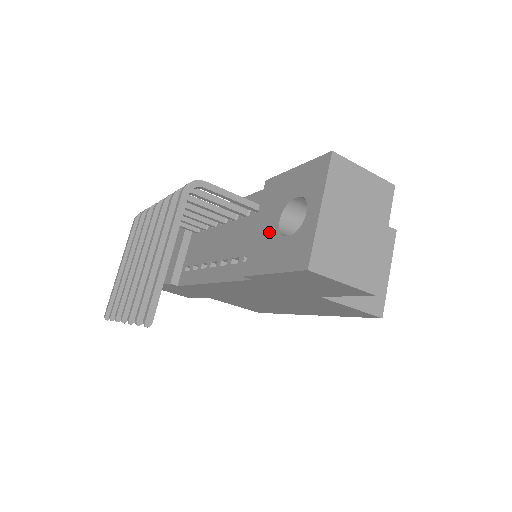
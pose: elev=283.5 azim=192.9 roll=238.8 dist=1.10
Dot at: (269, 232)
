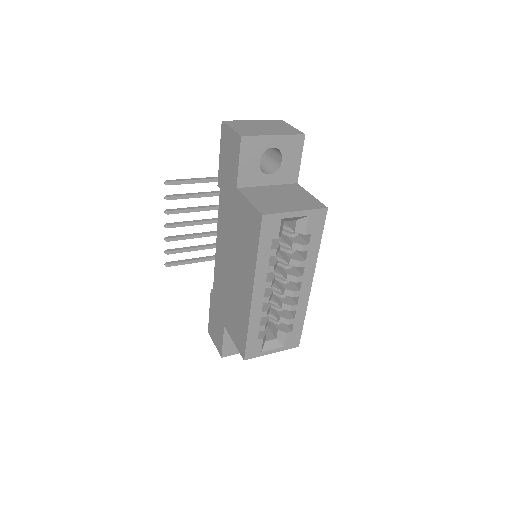
Dot at: occluded
